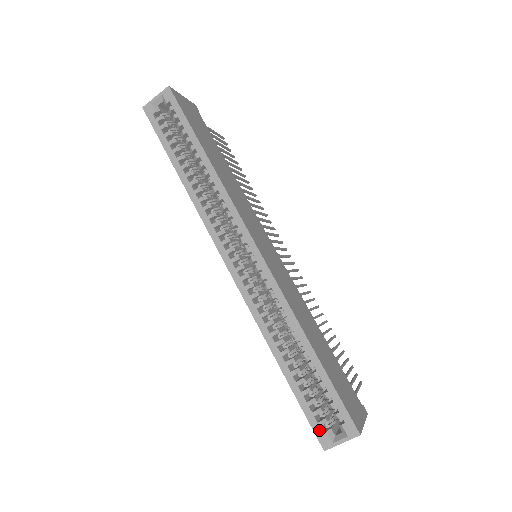
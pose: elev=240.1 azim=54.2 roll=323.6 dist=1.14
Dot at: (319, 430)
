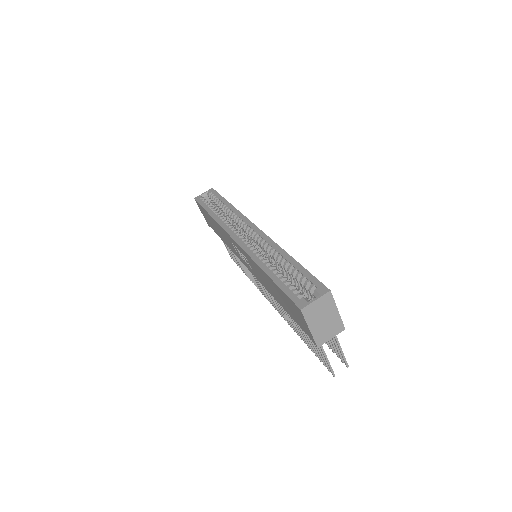
Dot at: (296, 298)
